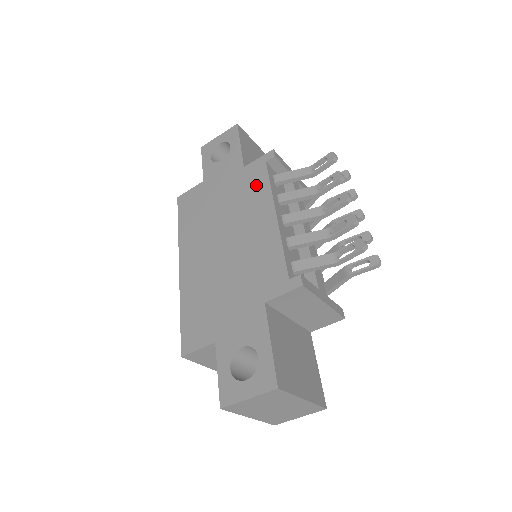
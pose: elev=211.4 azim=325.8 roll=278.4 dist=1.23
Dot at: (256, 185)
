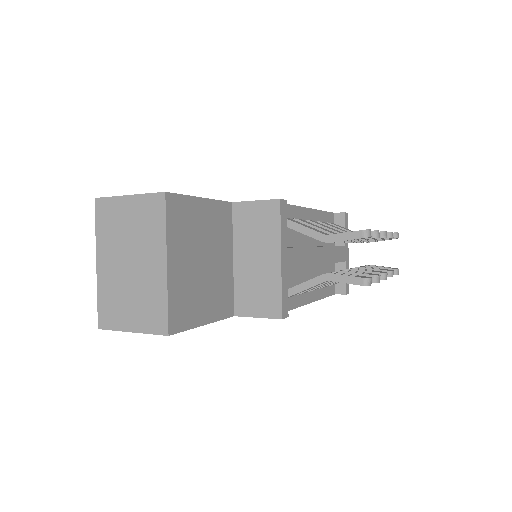
Dot at: occluded
